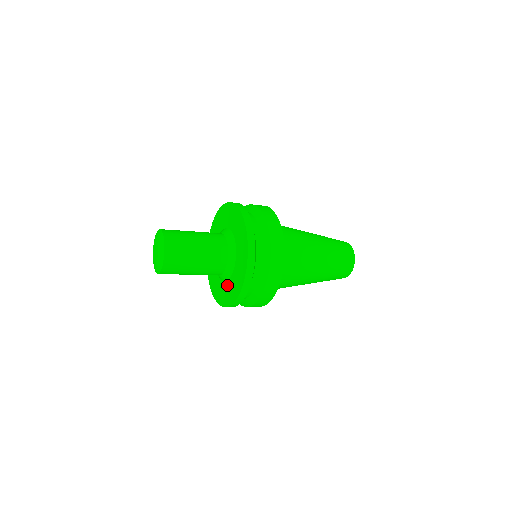
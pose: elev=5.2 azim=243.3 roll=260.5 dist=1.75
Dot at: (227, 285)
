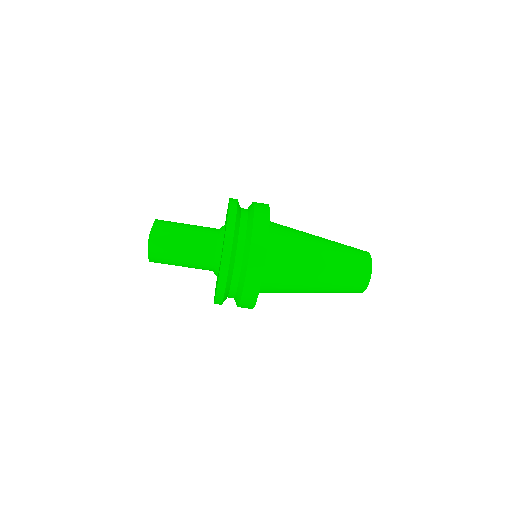
Dot at: occluded
